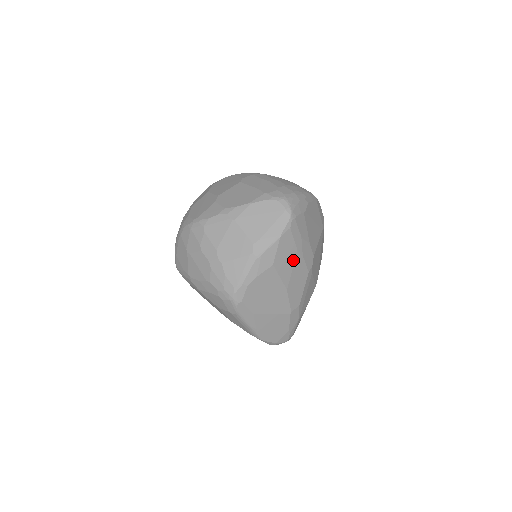
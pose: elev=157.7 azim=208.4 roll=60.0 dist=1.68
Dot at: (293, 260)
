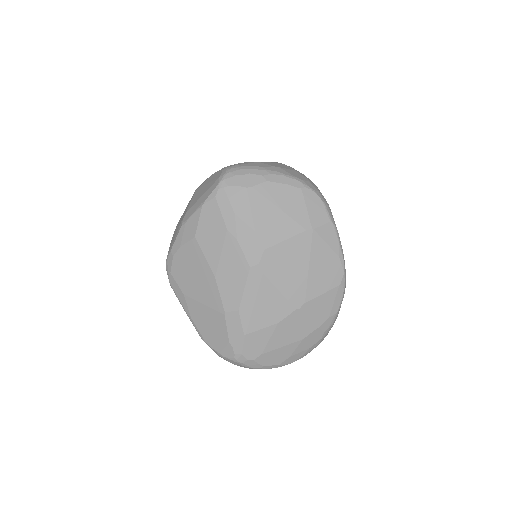
Dot at: (222, 240)
